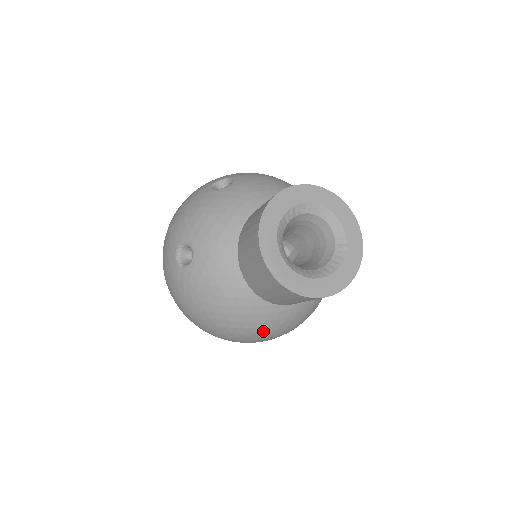
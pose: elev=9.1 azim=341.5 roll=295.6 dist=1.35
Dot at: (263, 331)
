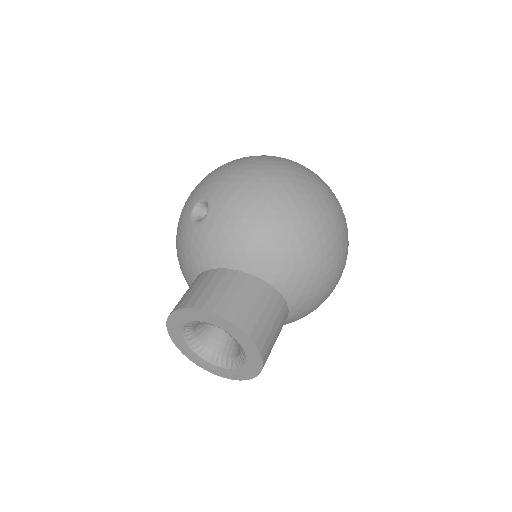
Dot at: occluded
